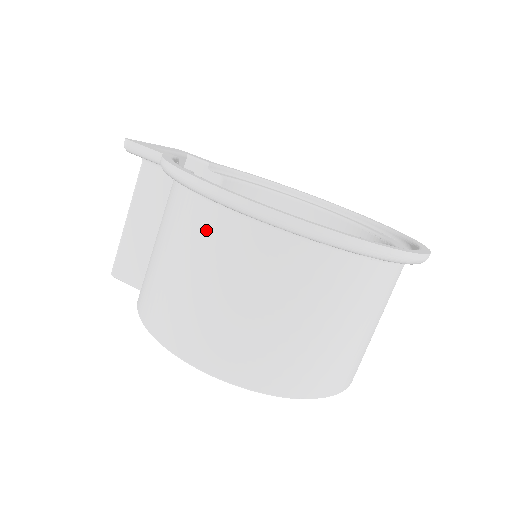
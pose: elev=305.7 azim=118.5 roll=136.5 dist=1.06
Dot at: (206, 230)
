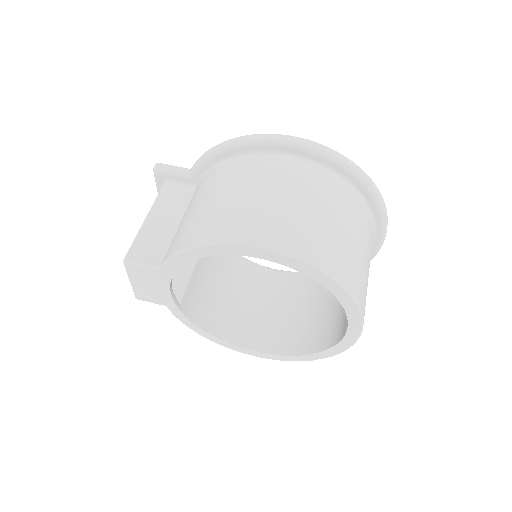
Dot at: (256, 167)
